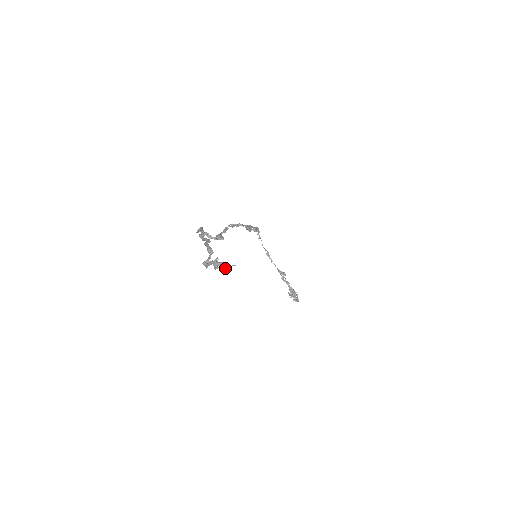
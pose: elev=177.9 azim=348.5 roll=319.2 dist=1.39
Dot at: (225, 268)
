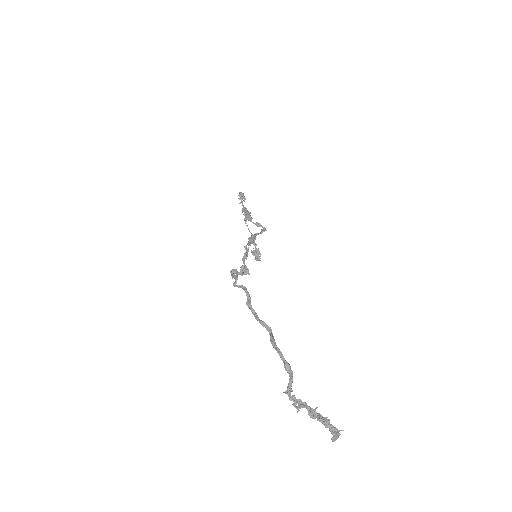
Dot at: occluded
